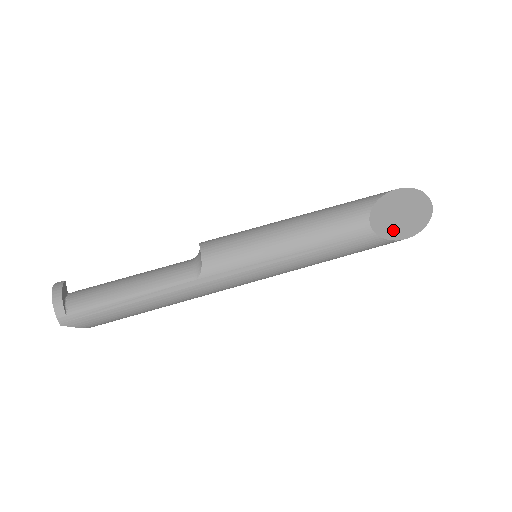
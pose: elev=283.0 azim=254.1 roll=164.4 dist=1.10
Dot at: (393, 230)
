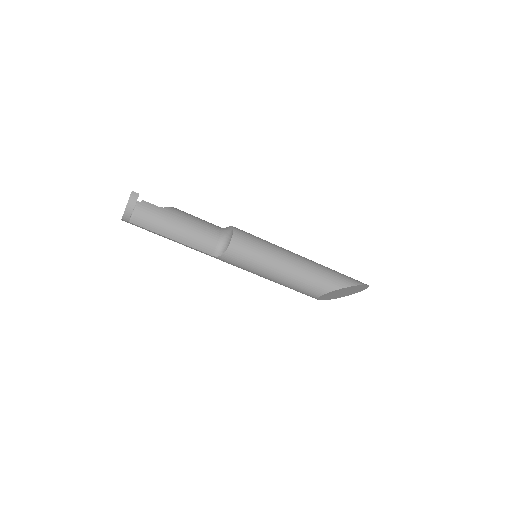
Dot at: (329, 297)
